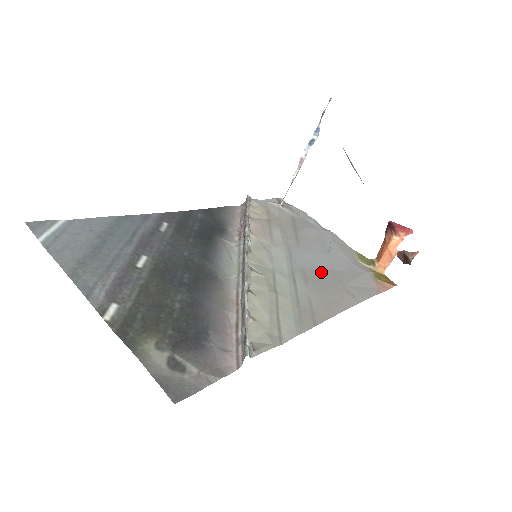
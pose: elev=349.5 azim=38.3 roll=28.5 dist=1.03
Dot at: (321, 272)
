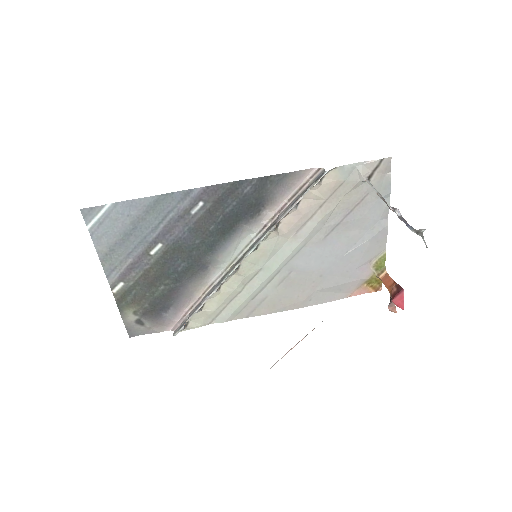
Dot at: (307, 275)
